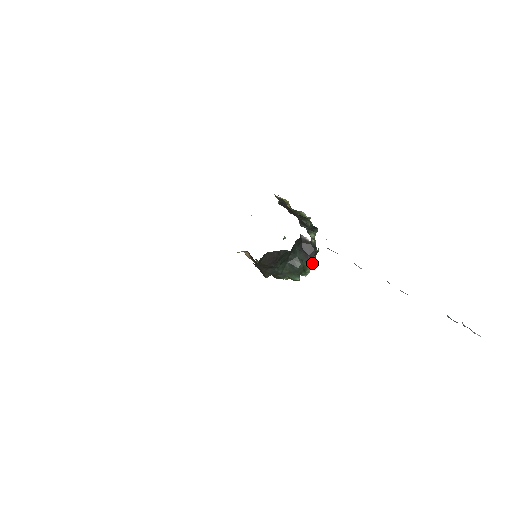
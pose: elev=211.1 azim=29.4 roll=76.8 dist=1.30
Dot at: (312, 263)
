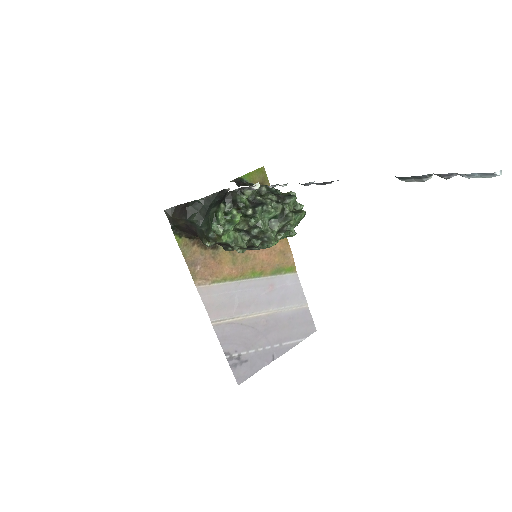
Dot at: (220, 204)
